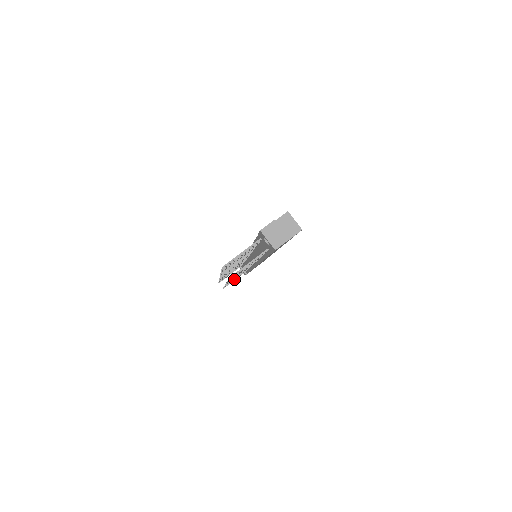
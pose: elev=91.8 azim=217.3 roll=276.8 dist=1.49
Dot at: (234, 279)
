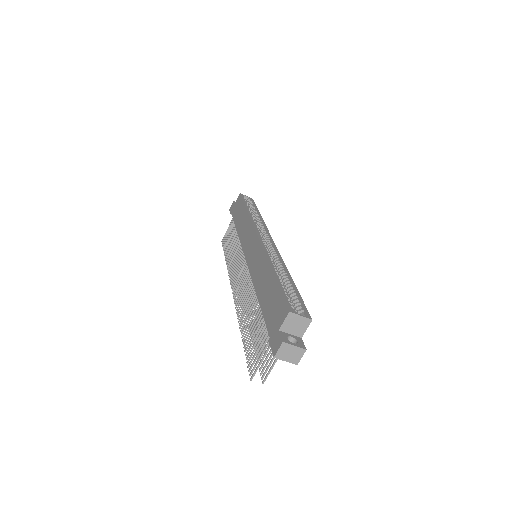
Dot at: occluded
